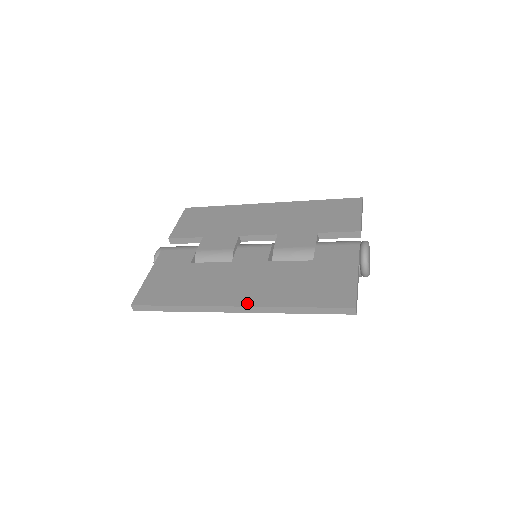
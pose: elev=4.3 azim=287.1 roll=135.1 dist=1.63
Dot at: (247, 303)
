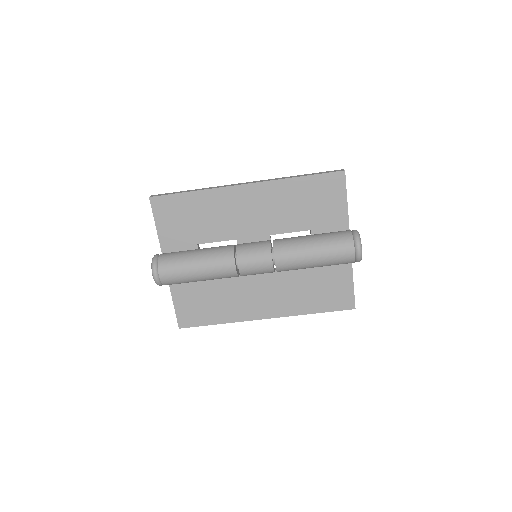
Dot at: occluded
